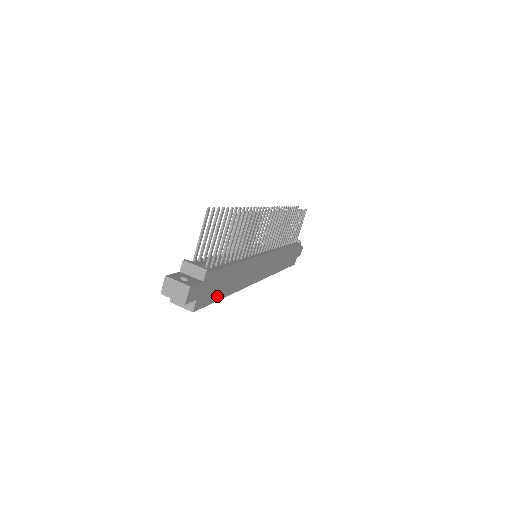
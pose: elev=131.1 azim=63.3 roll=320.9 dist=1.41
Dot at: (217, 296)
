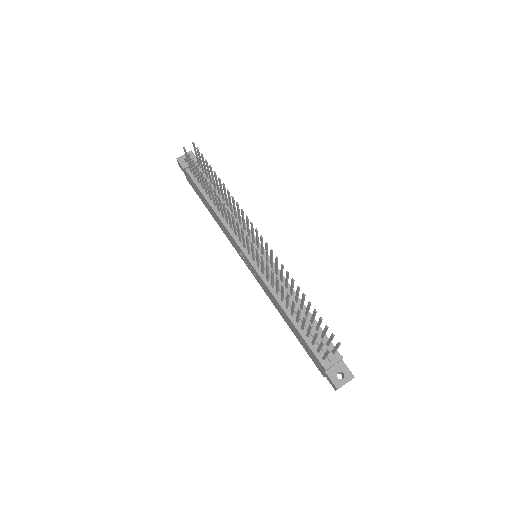
Dot at: occluded
